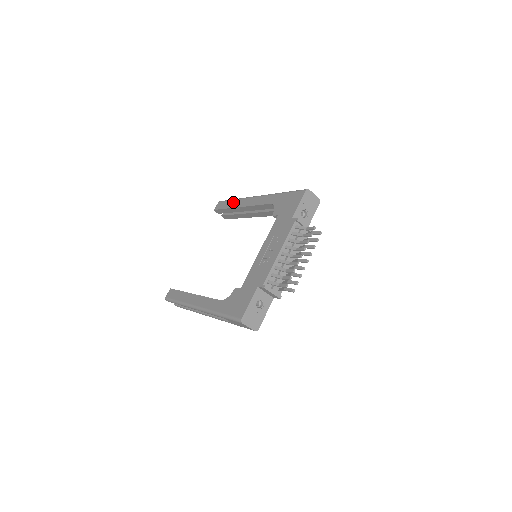
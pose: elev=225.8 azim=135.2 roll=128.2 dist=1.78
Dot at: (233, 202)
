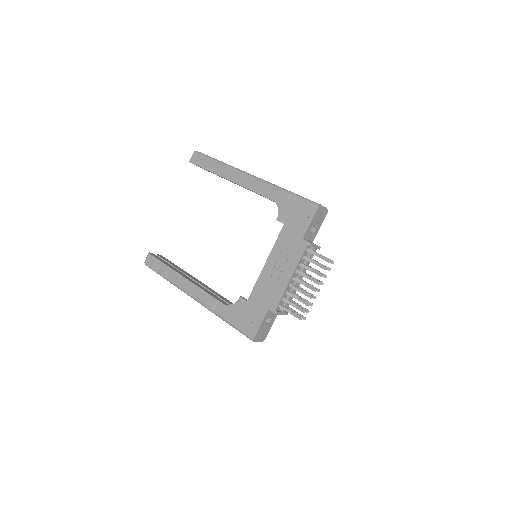
Dot at: (217, 166)
